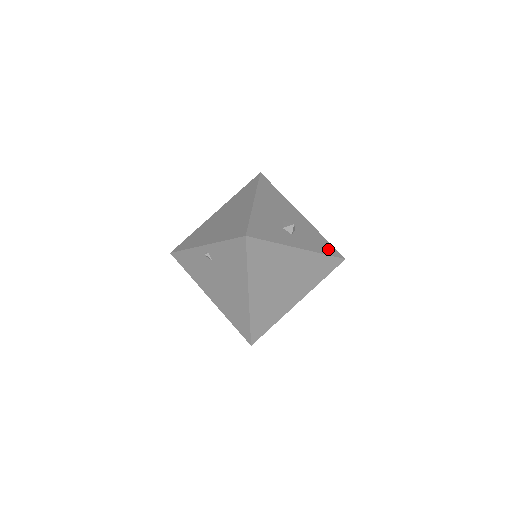
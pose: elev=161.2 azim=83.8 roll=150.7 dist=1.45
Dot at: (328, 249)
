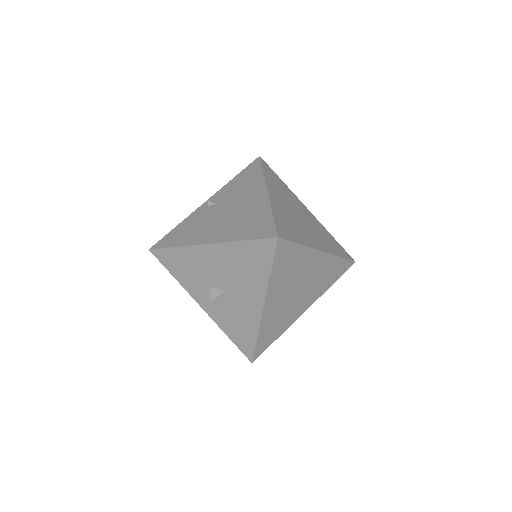
Dot at: occluded
